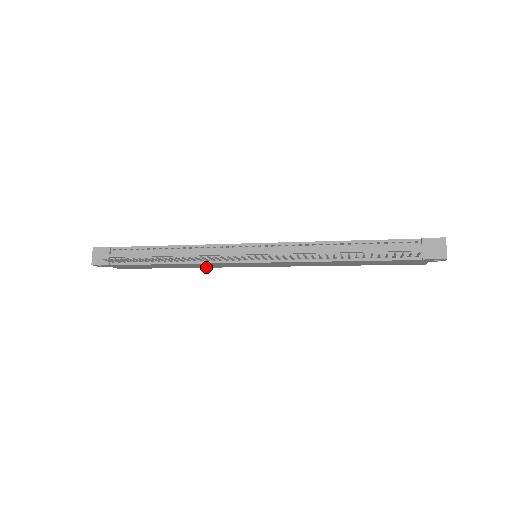
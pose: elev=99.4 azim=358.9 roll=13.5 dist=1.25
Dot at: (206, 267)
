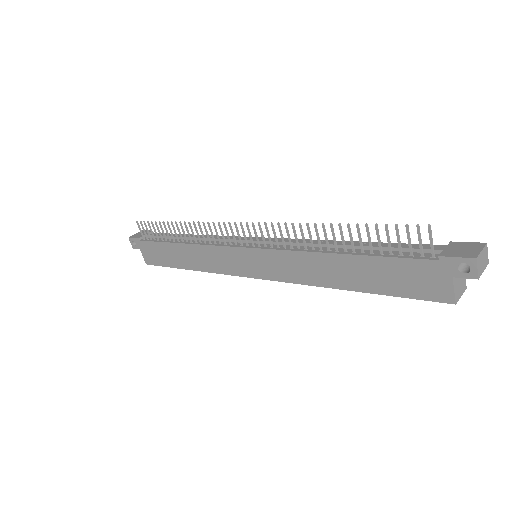
Dot at: (209, 271)
